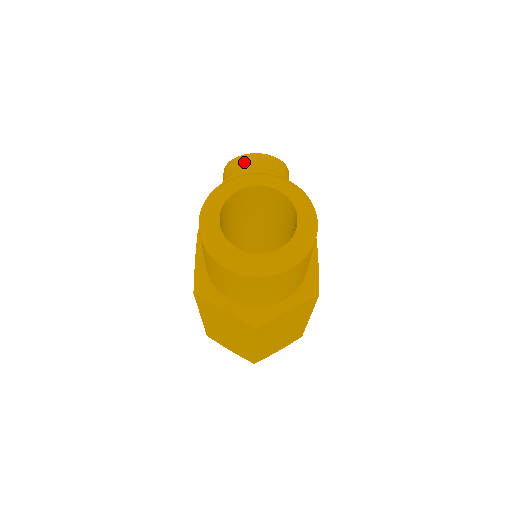
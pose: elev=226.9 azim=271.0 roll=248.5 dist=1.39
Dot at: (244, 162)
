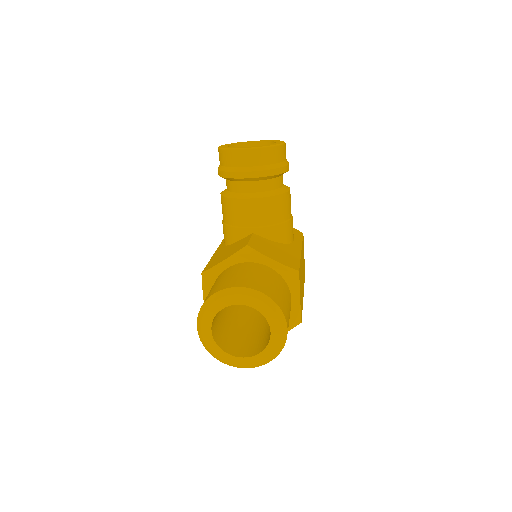
Dot at: (235, 159)
